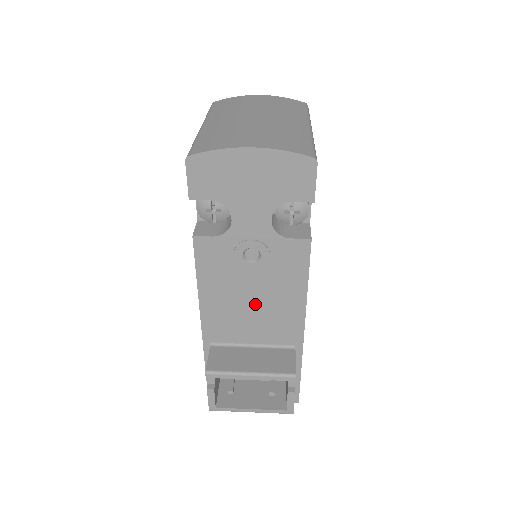
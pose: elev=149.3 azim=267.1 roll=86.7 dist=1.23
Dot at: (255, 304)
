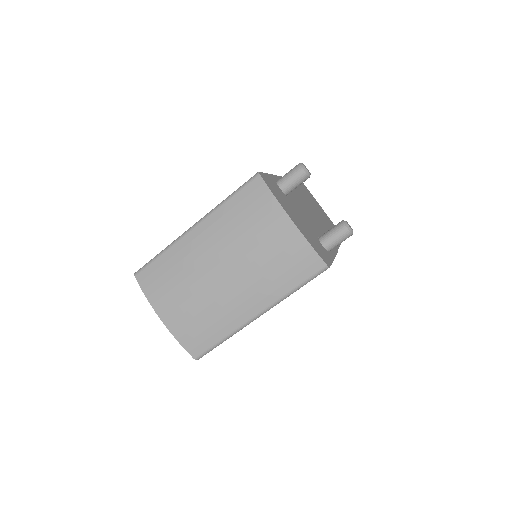
Dot at: occluded
